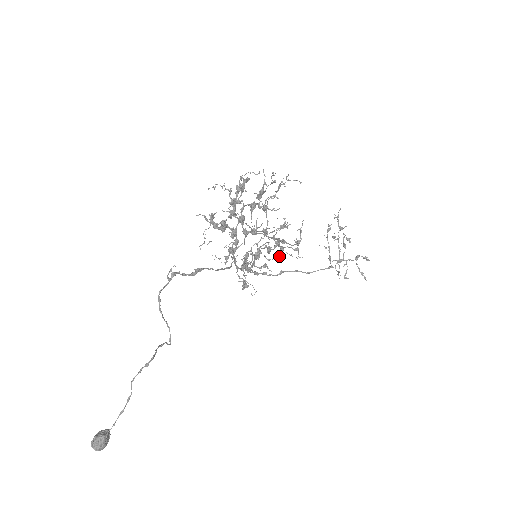
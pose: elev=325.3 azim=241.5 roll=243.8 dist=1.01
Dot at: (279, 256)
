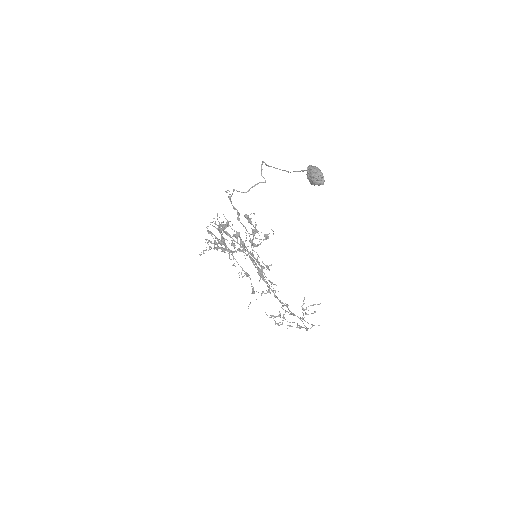
Dot at: occluded
